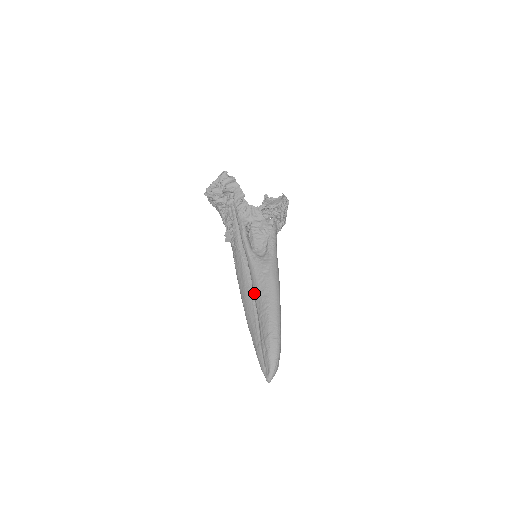
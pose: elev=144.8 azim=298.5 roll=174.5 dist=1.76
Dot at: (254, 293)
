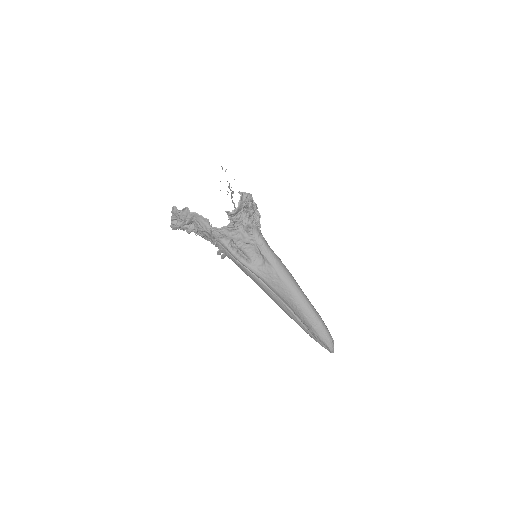
Dot at: occluded
